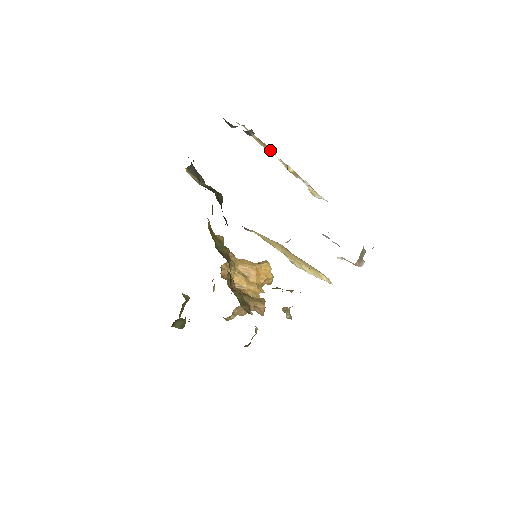
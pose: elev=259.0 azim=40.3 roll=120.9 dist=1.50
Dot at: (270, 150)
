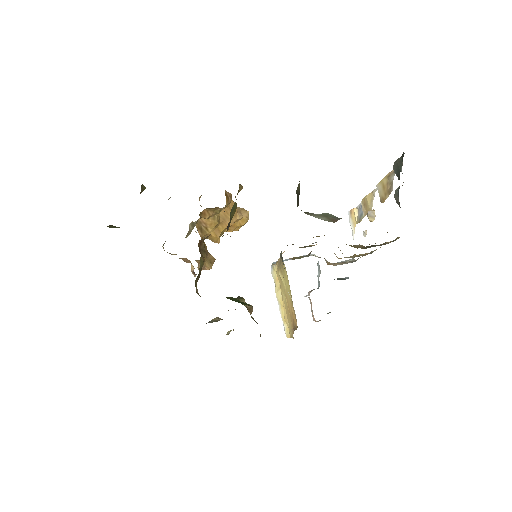
Dot at: (383, 195)
